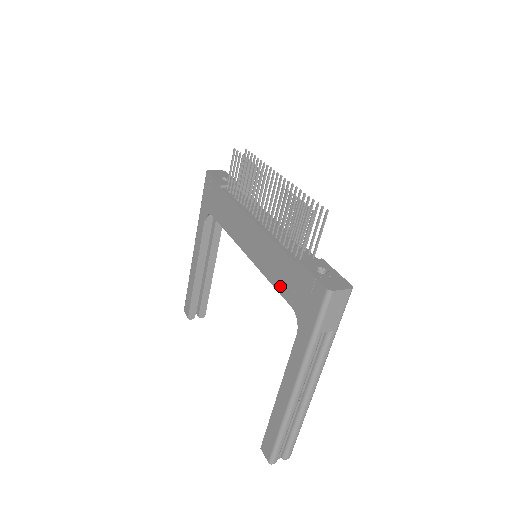
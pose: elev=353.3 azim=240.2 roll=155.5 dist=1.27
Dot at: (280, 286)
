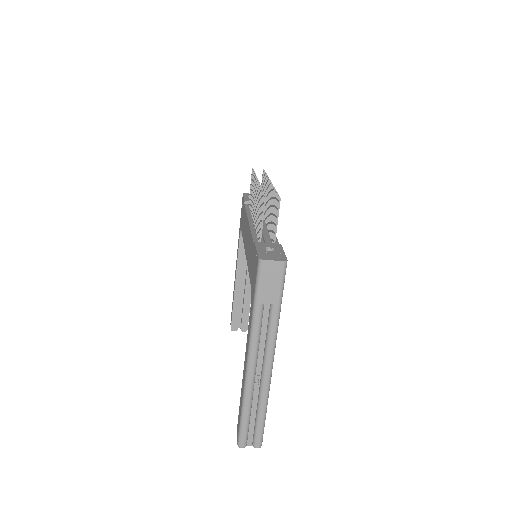
Dot at: (250, 270)
